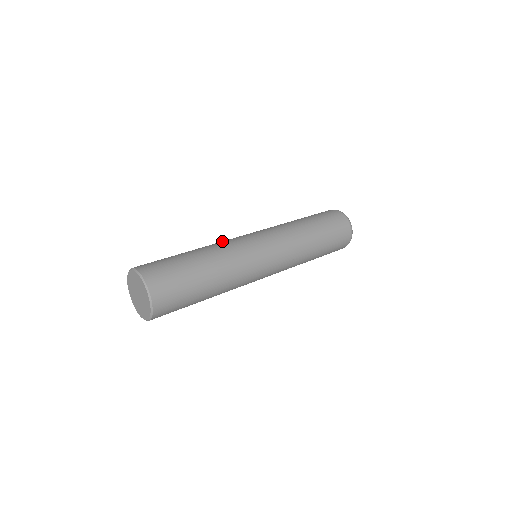
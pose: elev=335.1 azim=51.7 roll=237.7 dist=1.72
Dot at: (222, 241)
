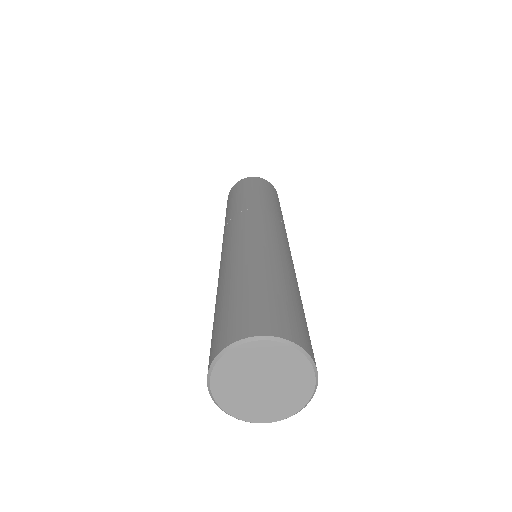
Dot at: (231, 252)
